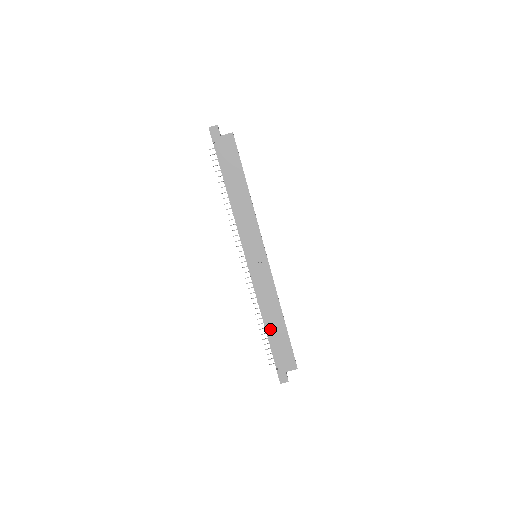
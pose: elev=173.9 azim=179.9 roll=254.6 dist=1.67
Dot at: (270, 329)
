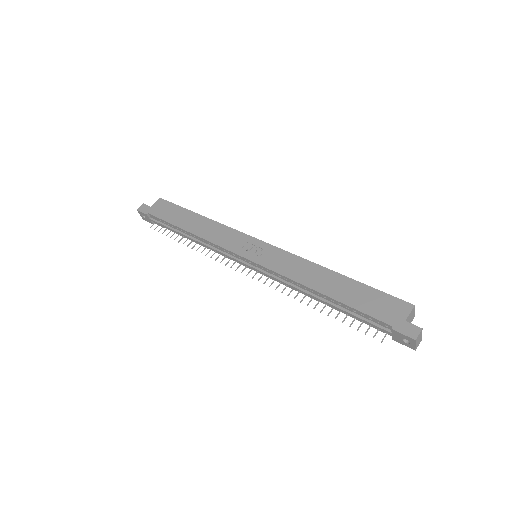
Dot at: (334, 295)
